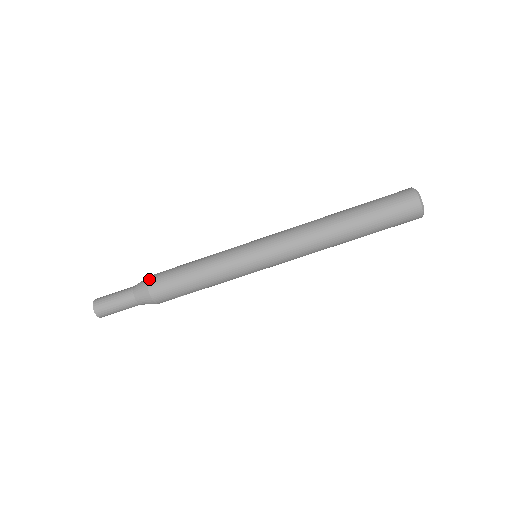
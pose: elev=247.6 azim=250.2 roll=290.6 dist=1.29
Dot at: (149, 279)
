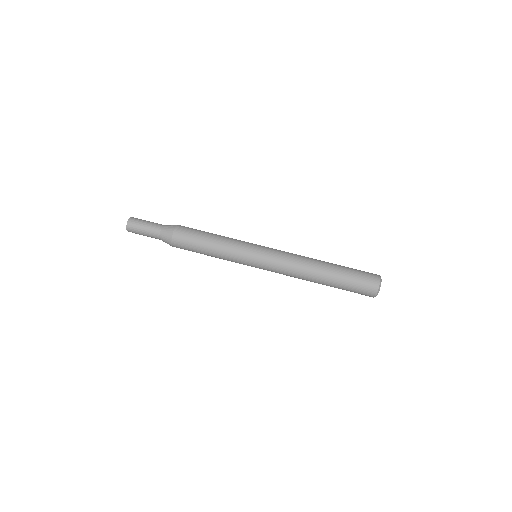
Dot at: occluded
